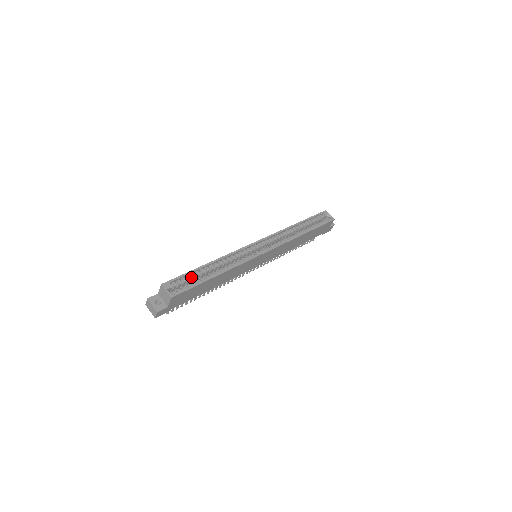
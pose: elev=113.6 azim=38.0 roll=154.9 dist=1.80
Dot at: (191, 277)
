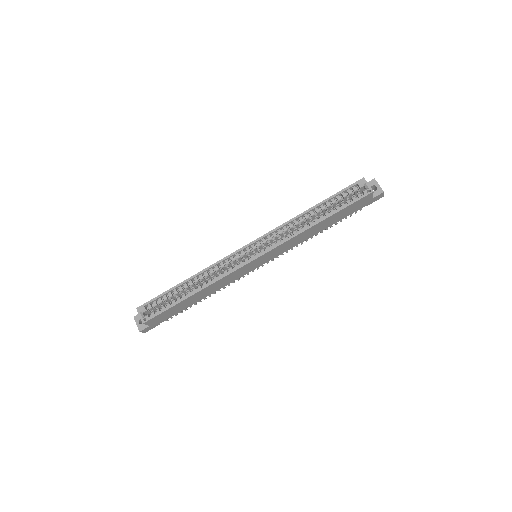
Dot at: occluded
